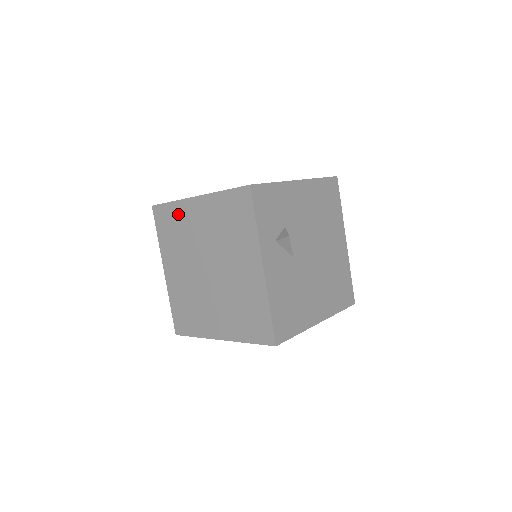
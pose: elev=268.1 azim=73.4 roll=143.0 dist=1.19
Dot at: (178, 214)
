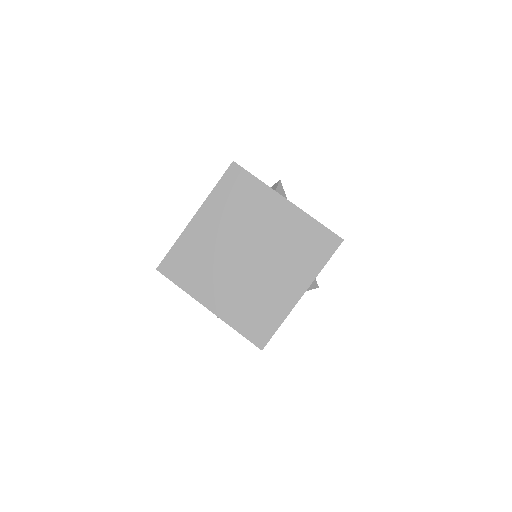
Dot at: (188, 246)
